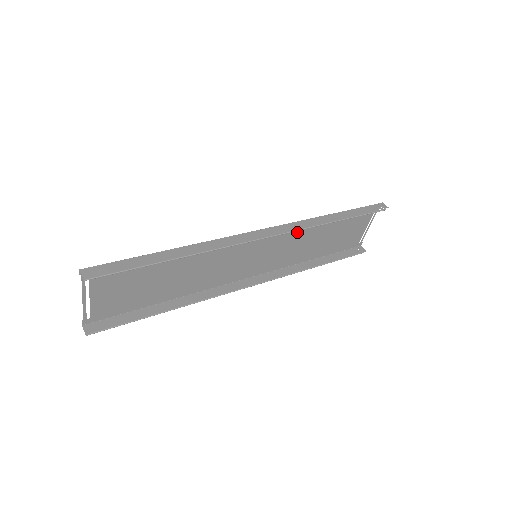
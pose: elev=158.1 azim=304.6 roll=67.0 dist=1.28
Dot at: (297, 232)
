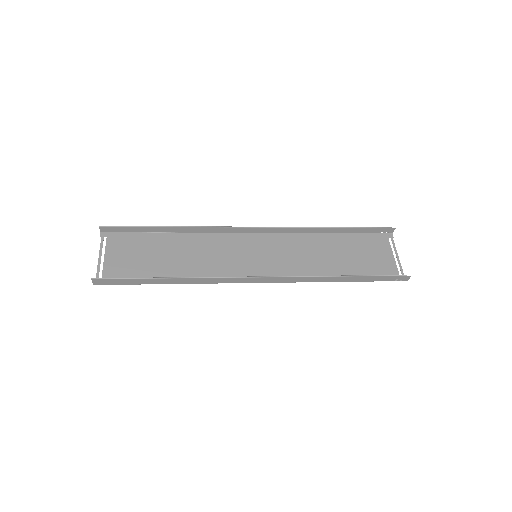
Dot at: (296, 244)
